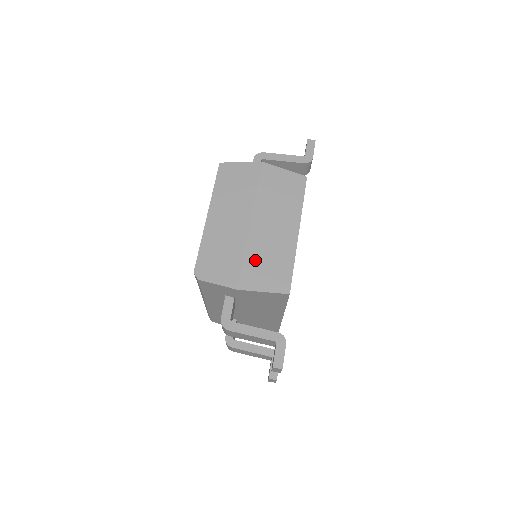
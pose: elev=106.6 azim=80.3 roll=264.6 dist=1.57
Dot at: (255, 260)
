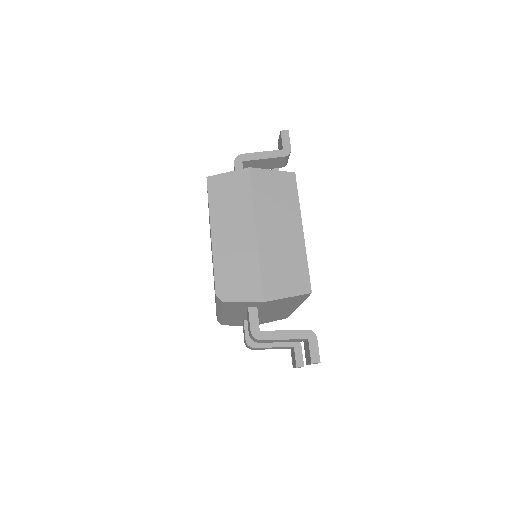
Dot at: (271, 269)
